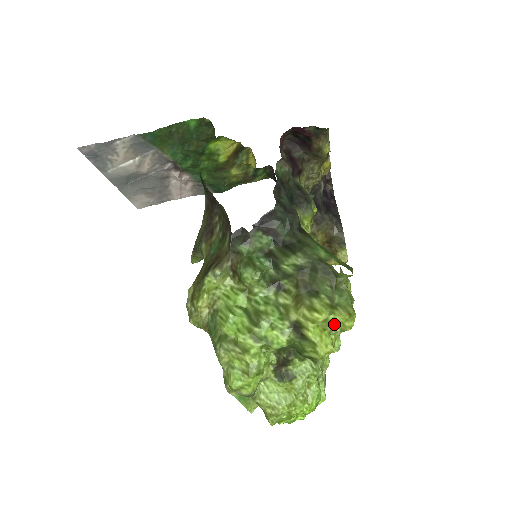
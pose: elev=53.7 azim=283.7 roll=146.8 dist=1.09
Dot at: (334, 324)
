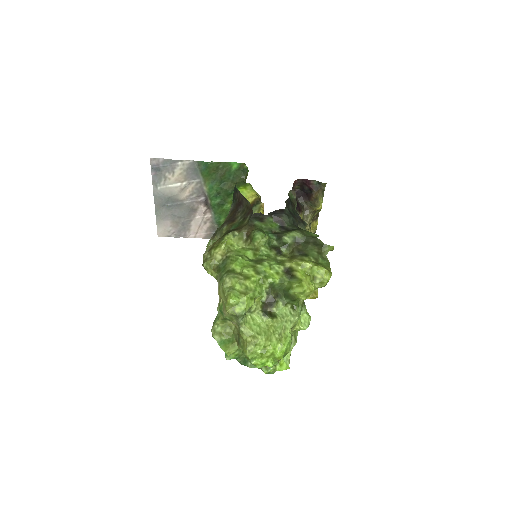
Dot at: (316, 275)
